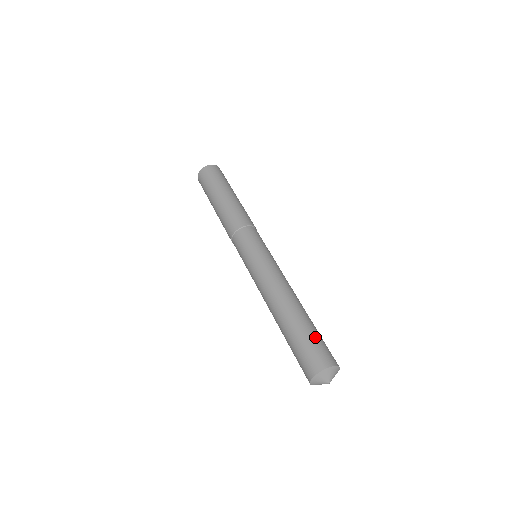
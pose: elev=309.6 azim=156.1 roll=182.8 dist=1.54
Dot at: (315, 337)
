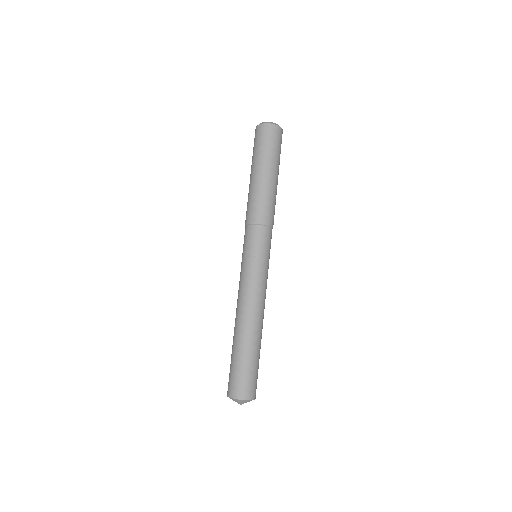
Dot at: (236, 367)
